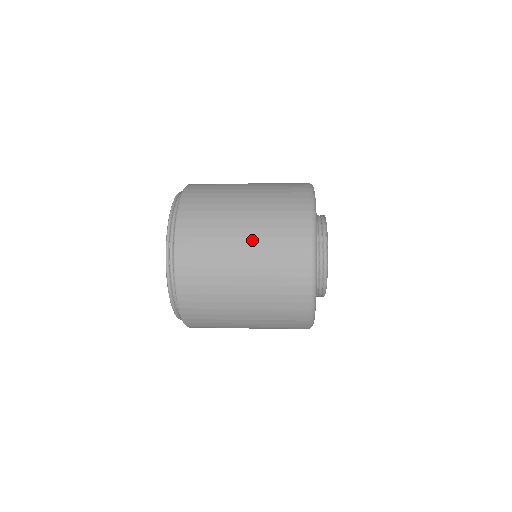
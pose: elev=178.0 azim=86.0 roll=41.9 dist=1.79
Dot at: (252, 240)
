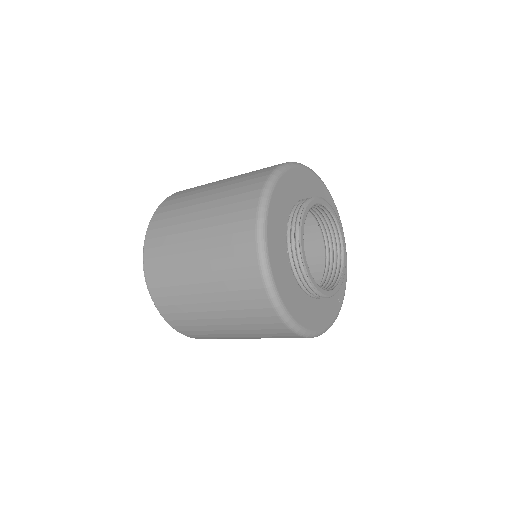
Dot at: (216, 305)
